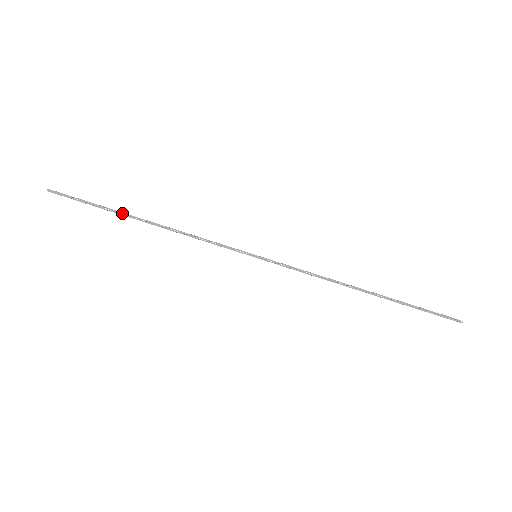
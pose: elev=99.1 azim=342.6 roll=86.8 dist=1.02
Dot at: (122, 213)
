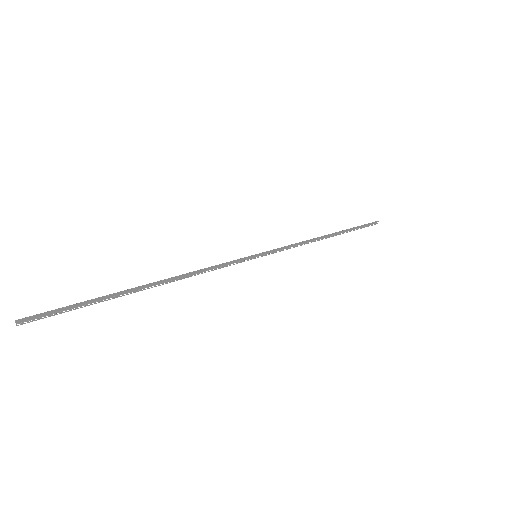
Dot at: (122, 294)
